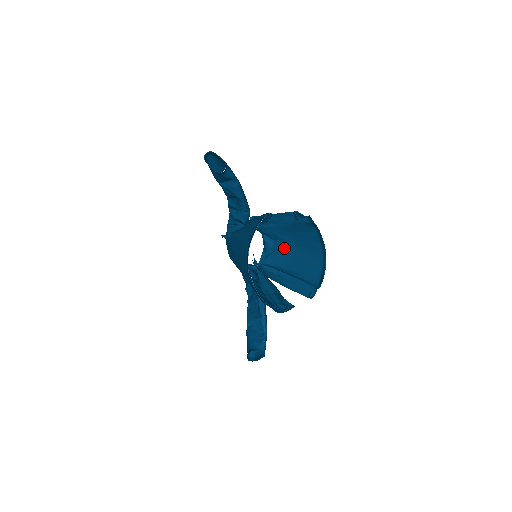
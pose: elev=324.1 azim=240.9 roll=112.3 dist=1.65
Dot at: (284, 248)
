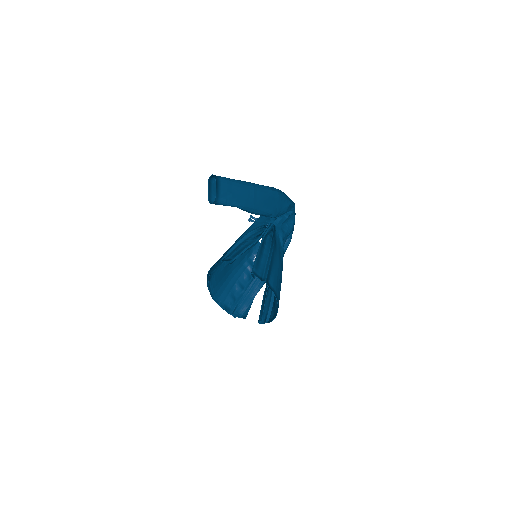
Dot at: occluded
